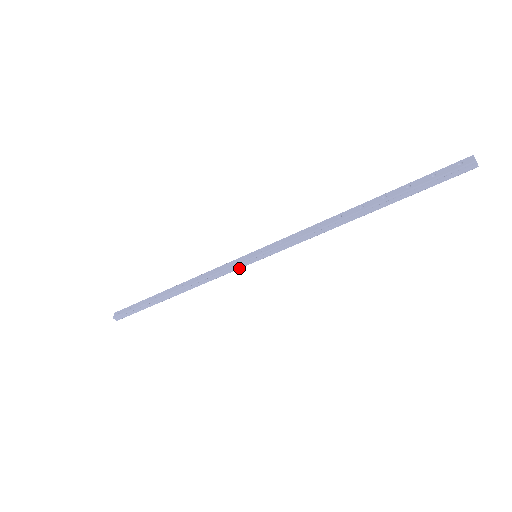
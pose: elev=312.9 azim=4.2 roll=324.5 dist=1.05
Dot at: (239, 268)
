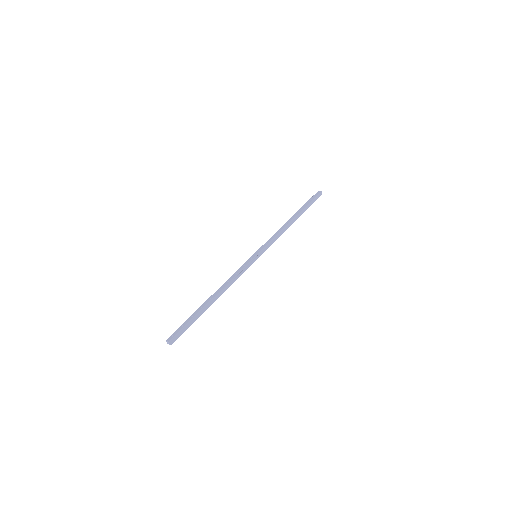
Dot at: (250, 265)
